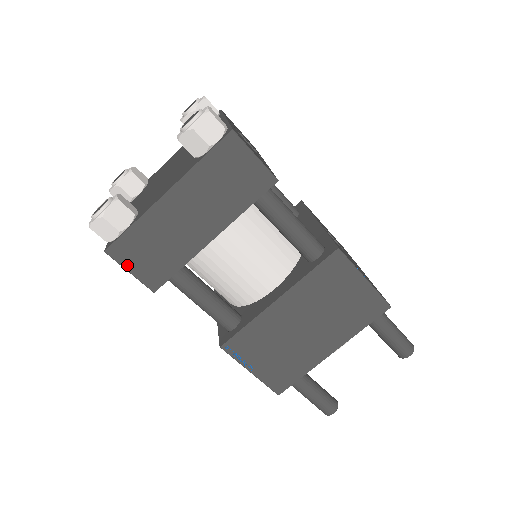
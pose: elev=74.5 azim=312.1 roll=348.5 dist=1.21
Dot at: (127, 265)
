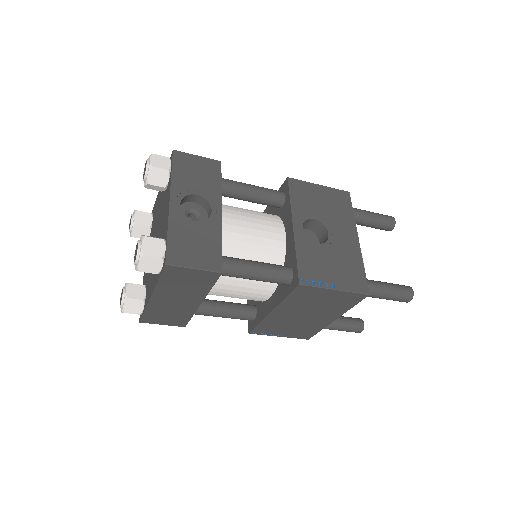
Dot at: (158, 323)
